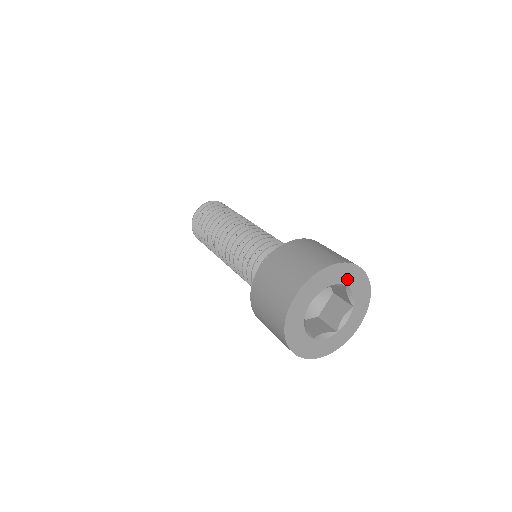
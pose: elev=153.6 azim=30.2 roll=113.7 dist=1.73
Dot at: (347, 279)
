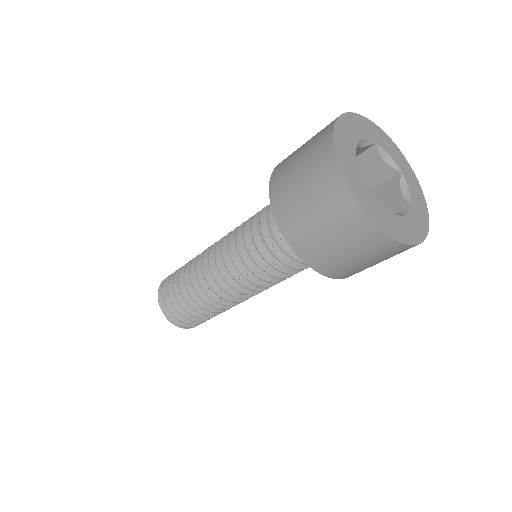
Dot at: (371, 135)
